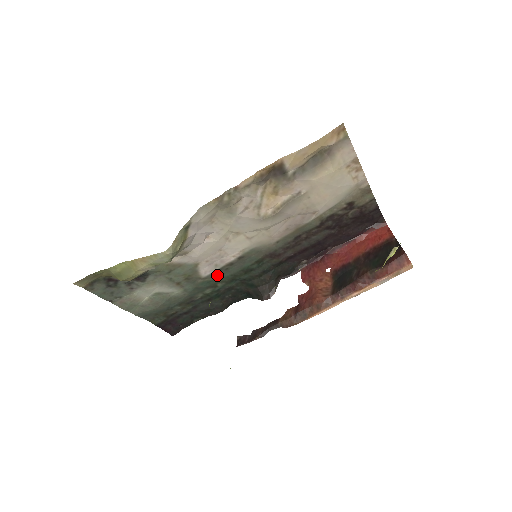
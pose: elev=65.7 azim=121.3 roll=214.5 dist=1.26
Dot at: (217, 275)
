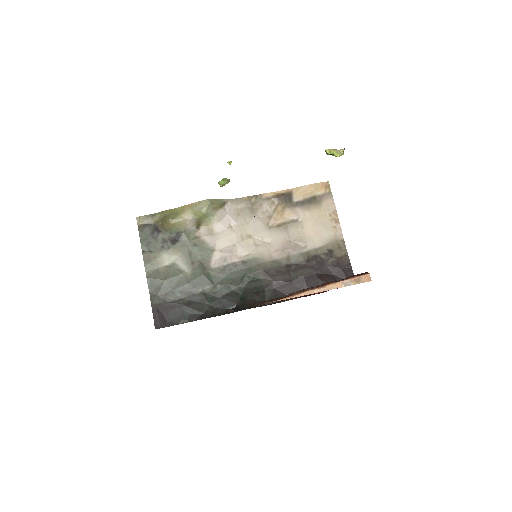
Dot at: (221, 273)
